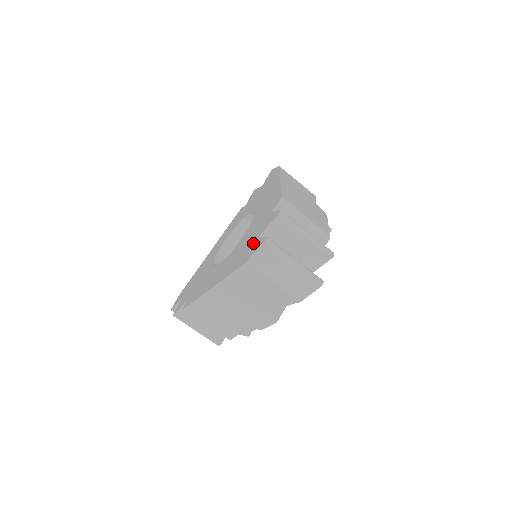
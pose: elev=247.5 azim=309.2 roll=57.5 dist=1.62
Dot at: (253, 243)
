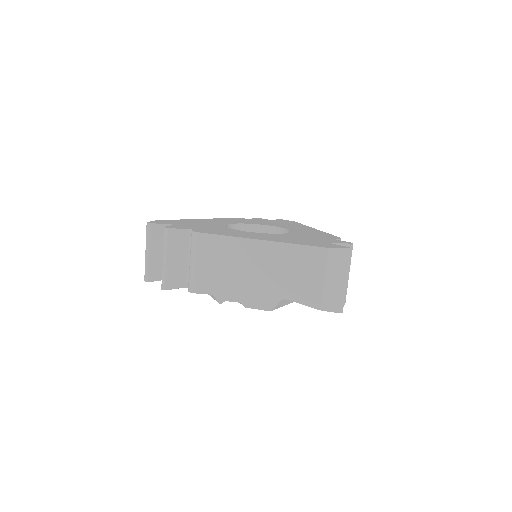
Dot at: (324, 243)
